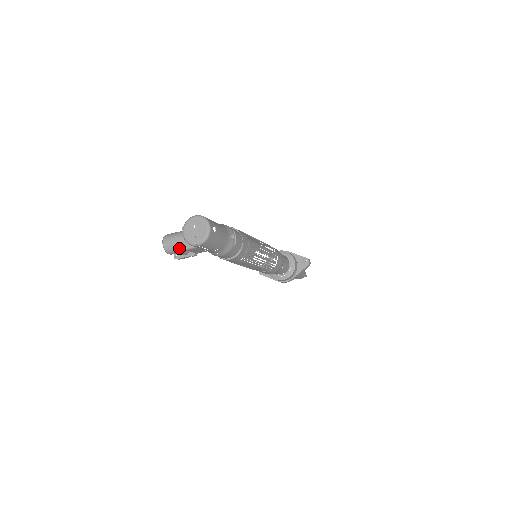
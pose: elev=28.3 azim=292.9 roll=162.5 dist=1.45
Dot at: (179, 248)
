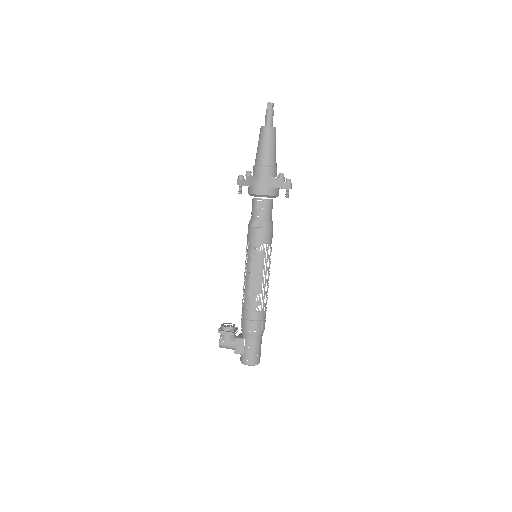
Dot at: occluded
